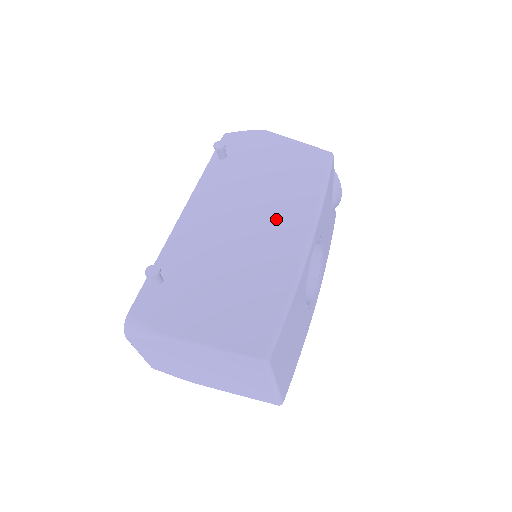
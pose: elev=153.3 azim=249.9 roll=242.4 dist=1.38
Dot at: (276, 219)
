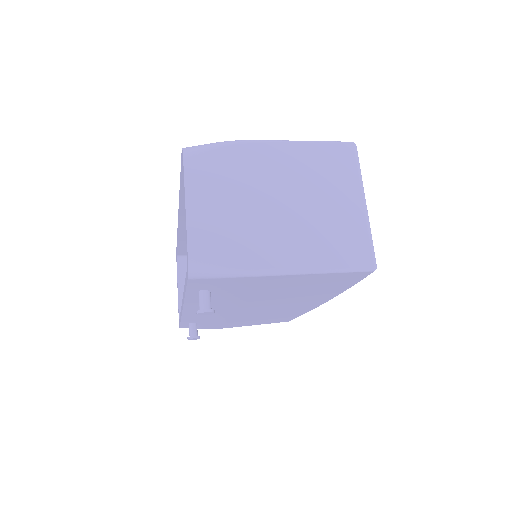
Dot at: occluded
